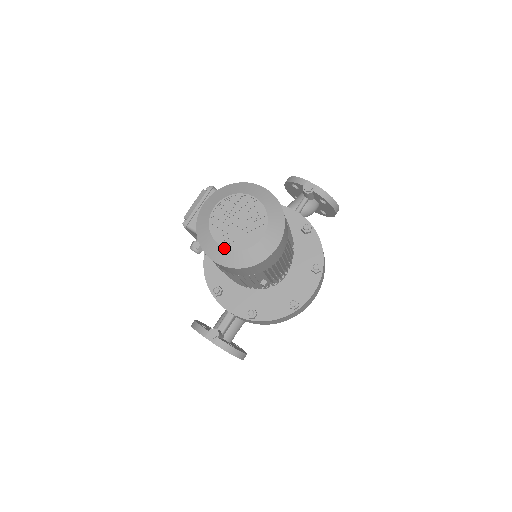
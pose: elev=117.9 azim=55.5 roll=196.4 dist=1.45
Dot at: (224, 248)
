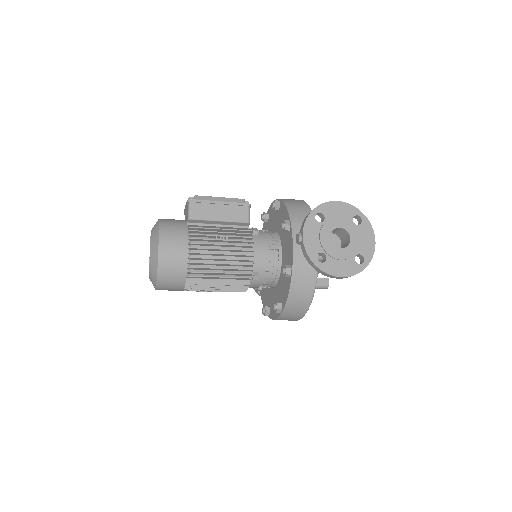
Dot at: (149, 261)
